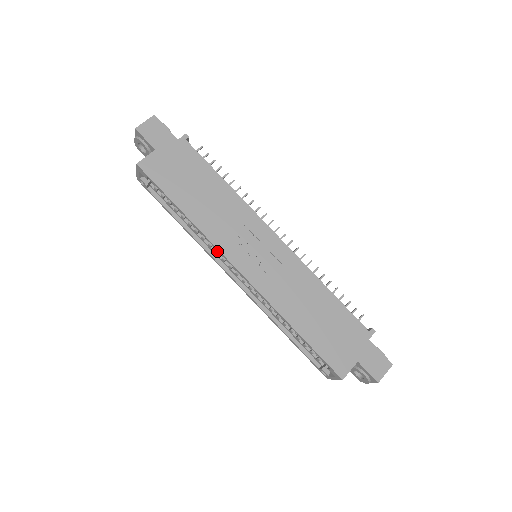
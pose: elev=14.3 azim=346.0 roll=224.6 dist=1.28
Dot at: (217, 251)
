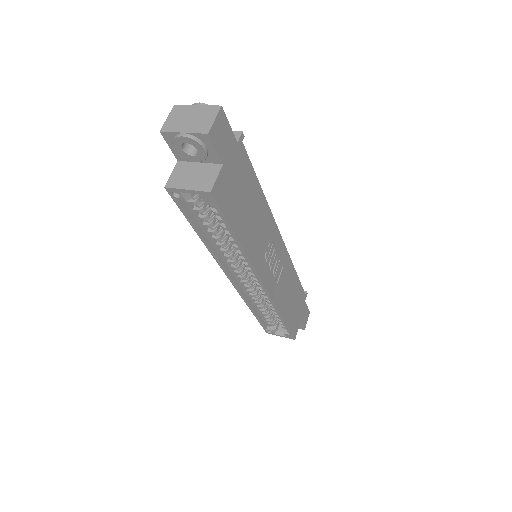
Dot at: (234, 262)
